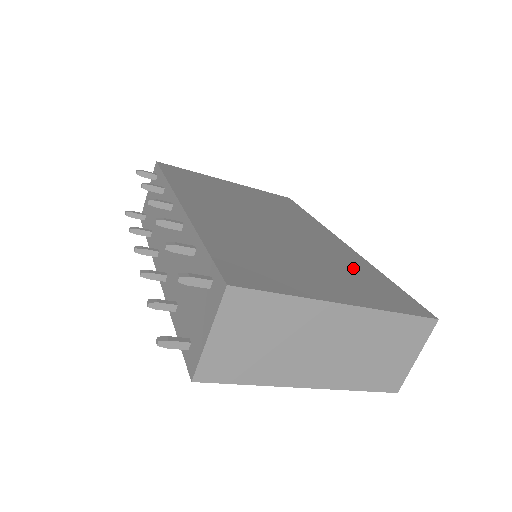
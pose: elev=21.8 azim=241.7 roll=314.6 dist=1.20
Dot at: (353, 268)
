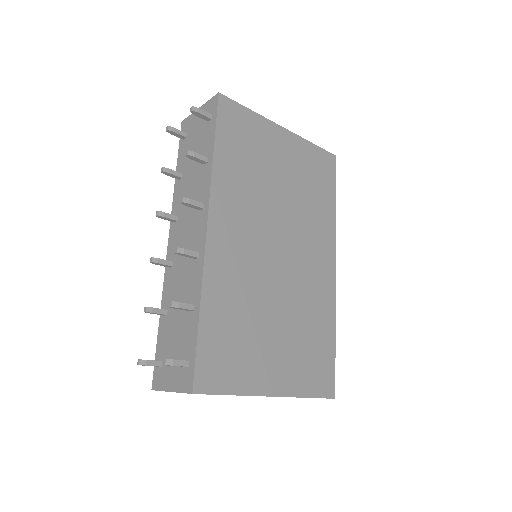
Dot at: (313, 326)
